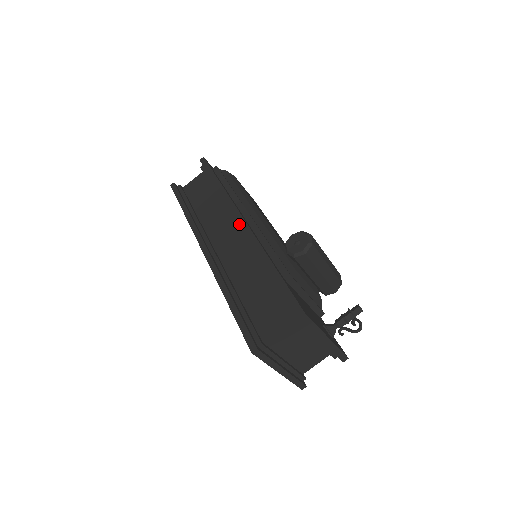
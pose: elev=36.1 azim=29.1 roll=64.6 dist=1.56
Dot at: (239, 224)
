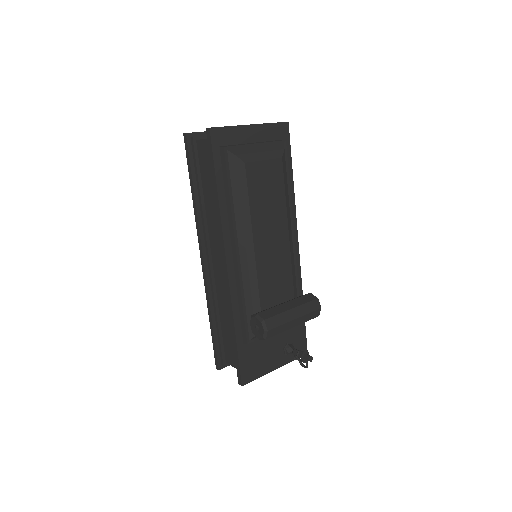
Dot at: occluded
